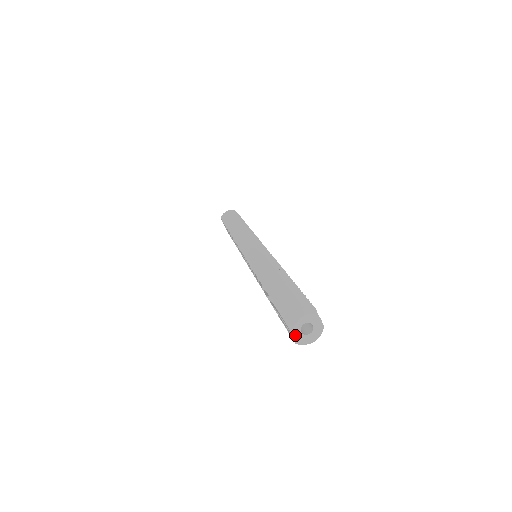
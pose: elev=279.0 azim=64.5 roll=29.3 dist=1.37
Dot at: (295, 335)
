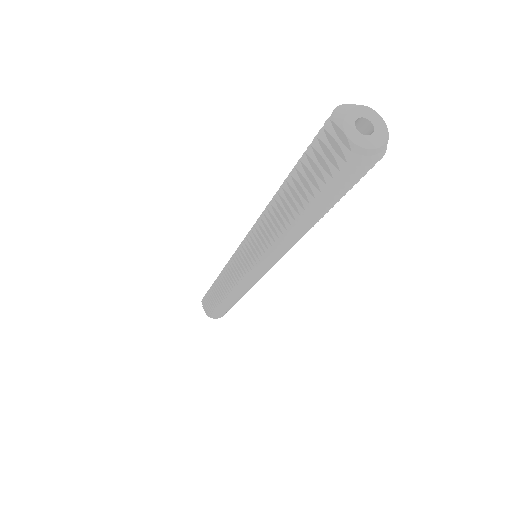
Dot at: (349, 133)
